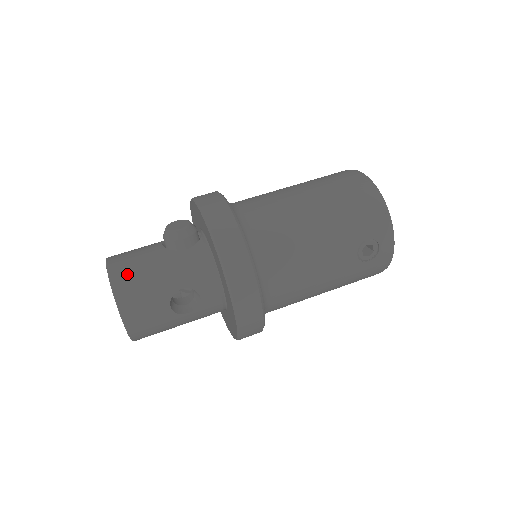
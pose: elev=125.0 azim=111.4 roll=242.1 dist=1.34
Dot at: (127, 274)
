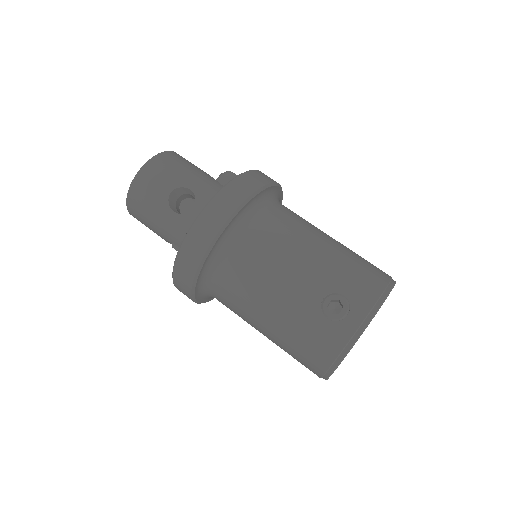
Dot at: (178, 158)
